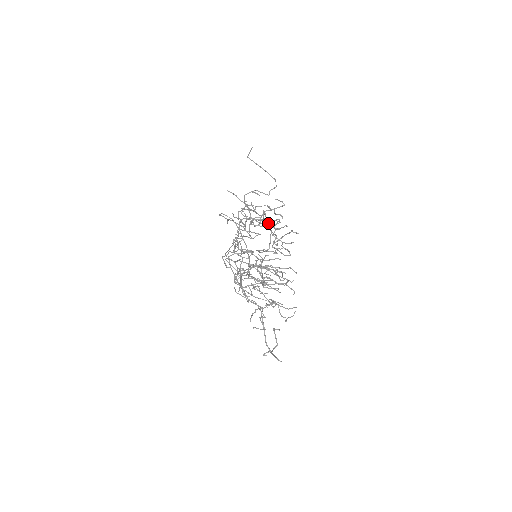
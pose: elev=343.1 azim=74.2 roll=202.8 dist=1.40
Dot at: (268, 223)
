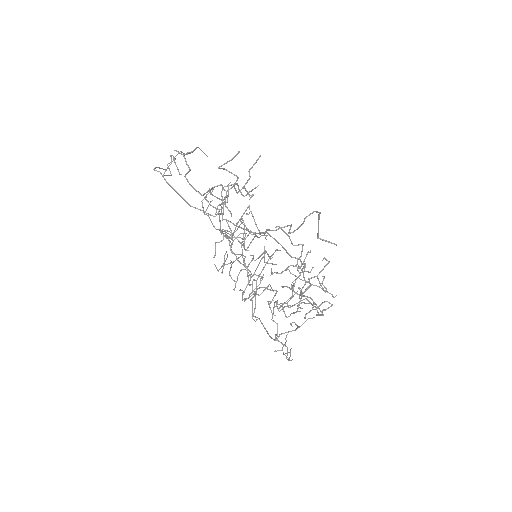
Dot at: (300, 268)
